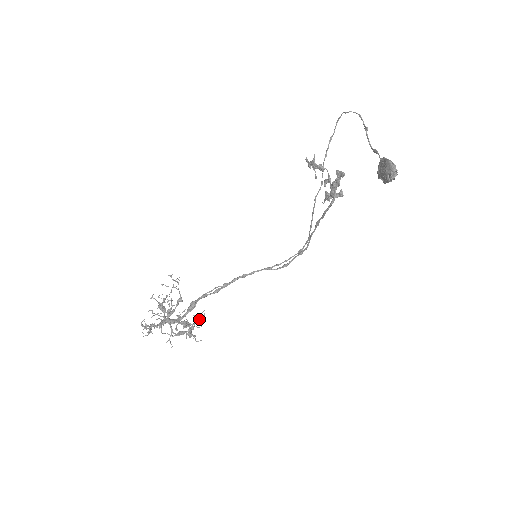
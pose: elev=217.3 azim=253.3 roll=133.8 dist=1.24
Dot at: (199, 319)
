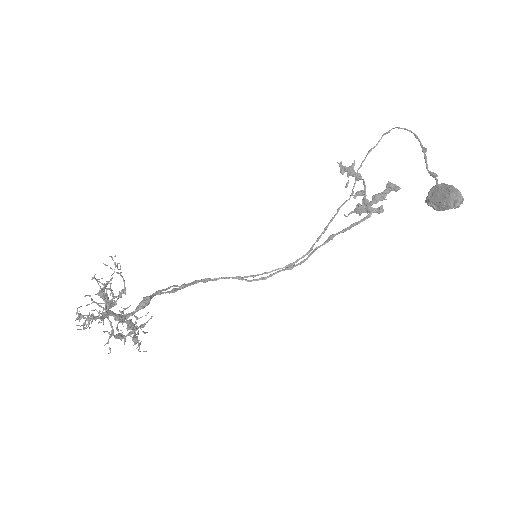
Dot at: (146, 322)
